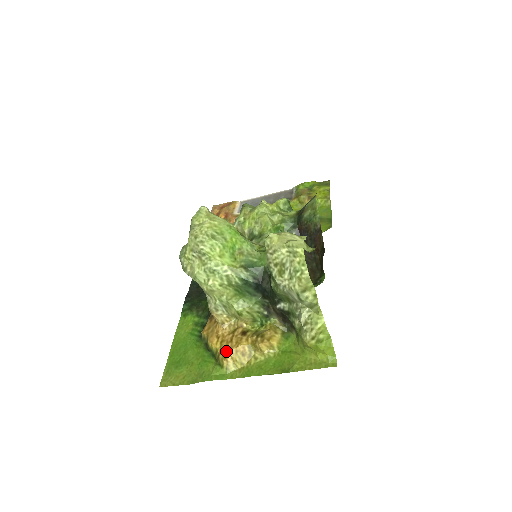
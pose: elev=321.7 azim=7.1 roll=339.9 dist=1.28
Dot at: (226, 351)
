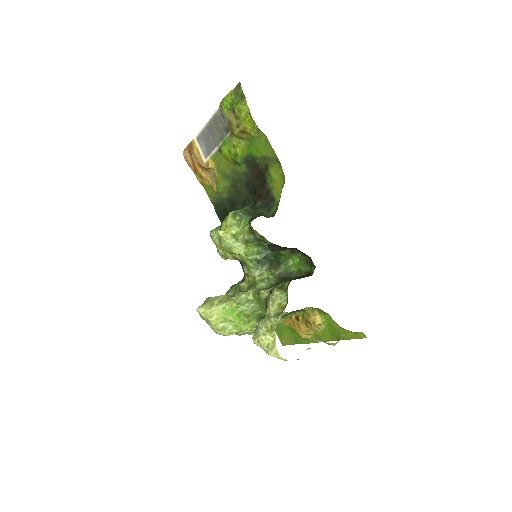
Dot at: (297, 332)
